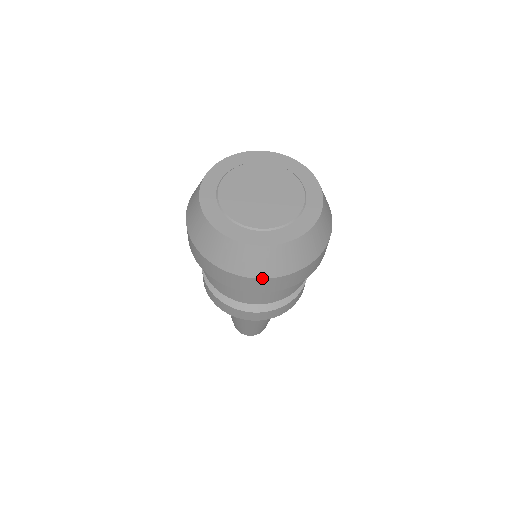
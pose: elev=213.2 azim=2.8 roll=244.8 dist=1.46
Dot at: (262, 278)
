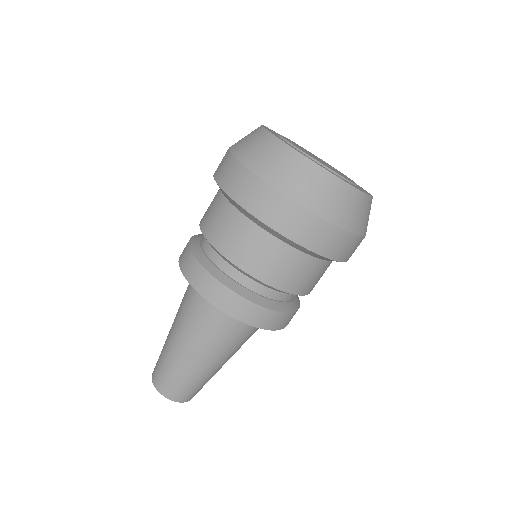
Dot at: (288, 196)
